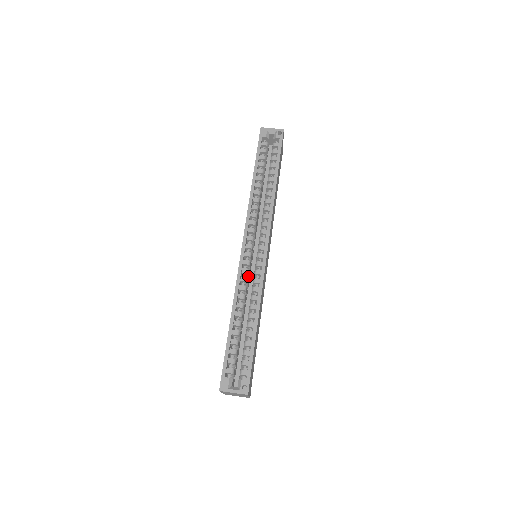
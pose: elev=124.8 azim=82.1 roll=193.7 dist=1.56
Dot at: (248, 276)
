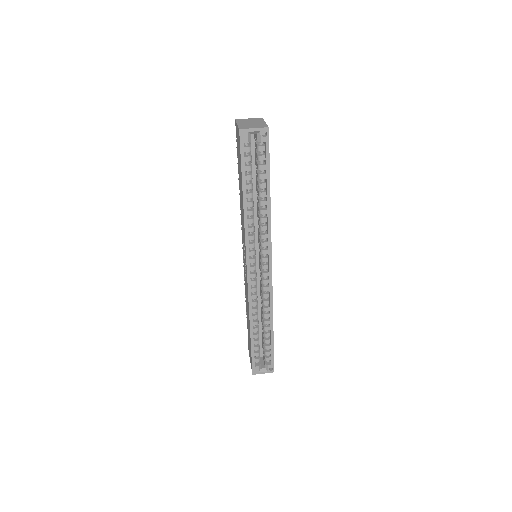
Dot at: occluded
